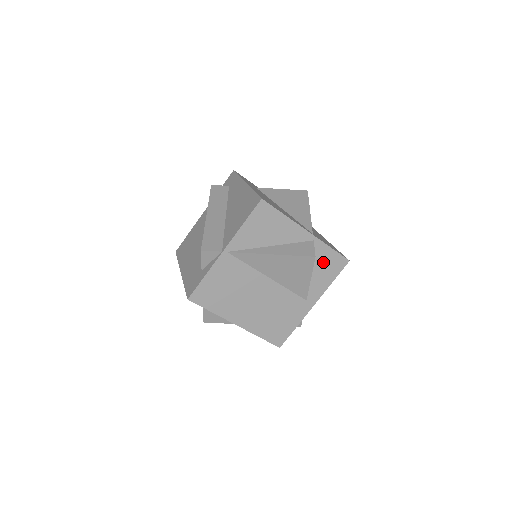
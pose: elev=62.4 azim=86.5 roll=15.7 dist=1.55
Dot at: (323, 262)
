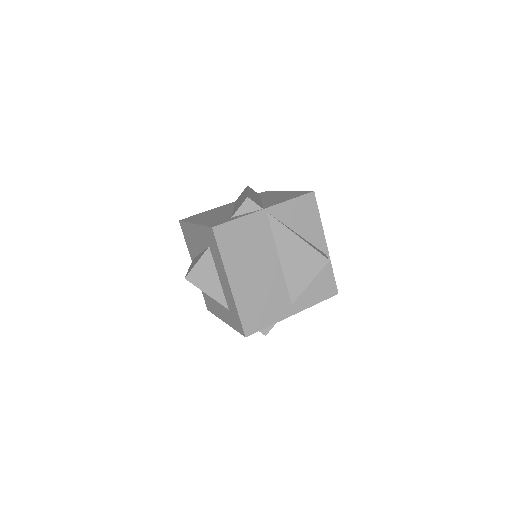
Dot at: (321, 279)
